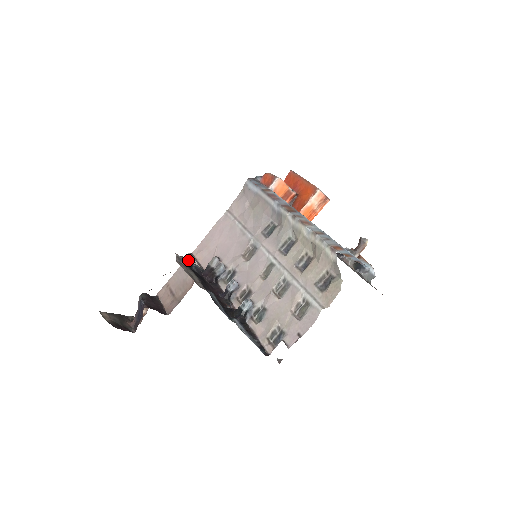
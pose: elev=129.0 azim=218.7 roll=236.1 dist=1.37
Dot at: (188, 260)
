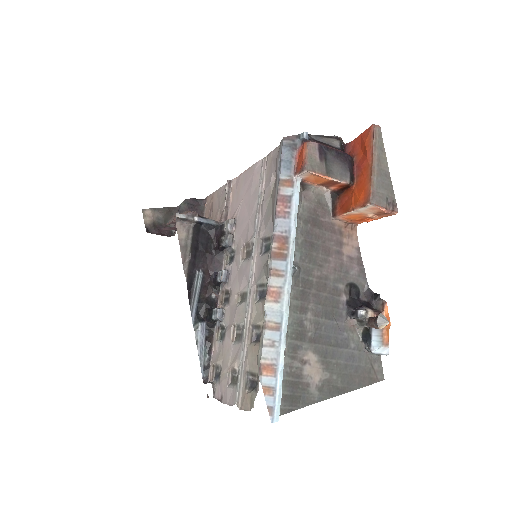
Dot at: (197, 217)
